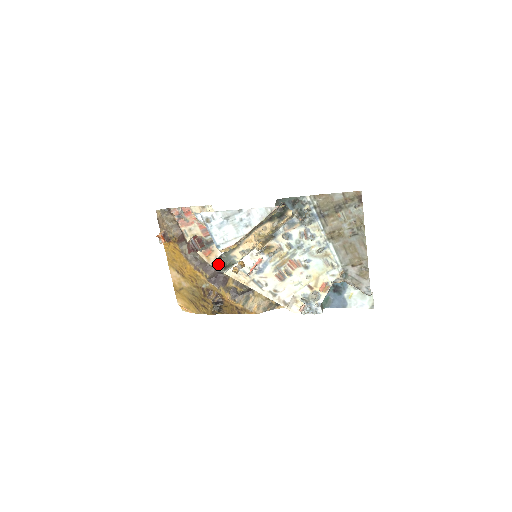
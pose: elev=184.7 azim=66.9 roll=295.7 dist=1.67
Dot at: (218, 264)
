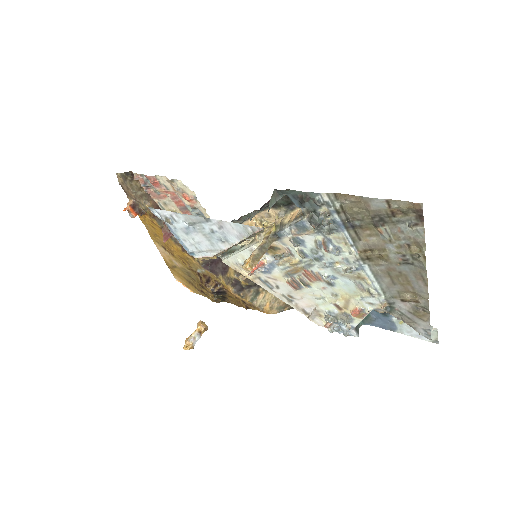
Dot at: occluded
